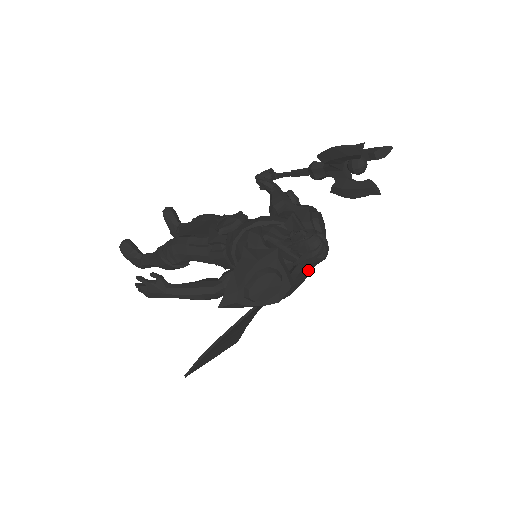
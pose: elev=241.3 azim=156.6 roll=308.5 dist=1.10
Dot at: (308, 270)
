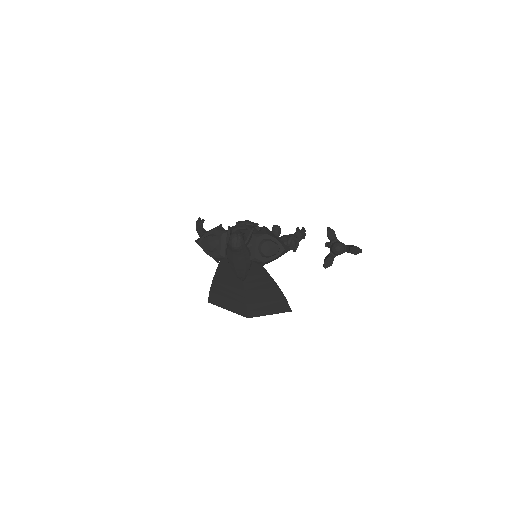
Dot at: (231, 253)
